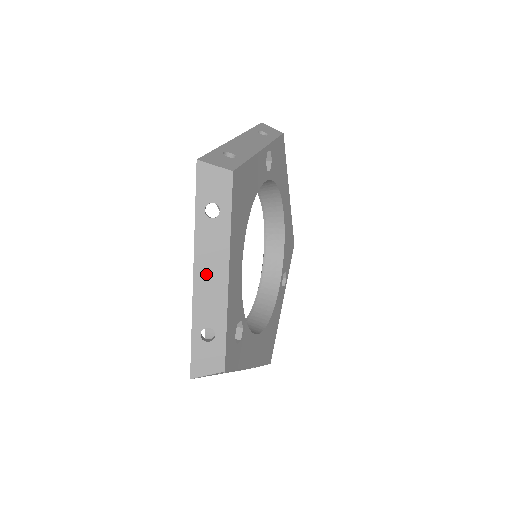
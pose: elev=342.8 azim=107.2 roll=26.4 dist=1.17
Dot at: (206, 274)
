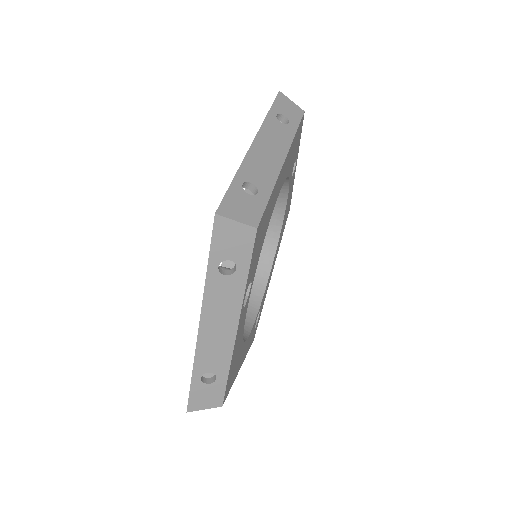
Dot at: occluded
